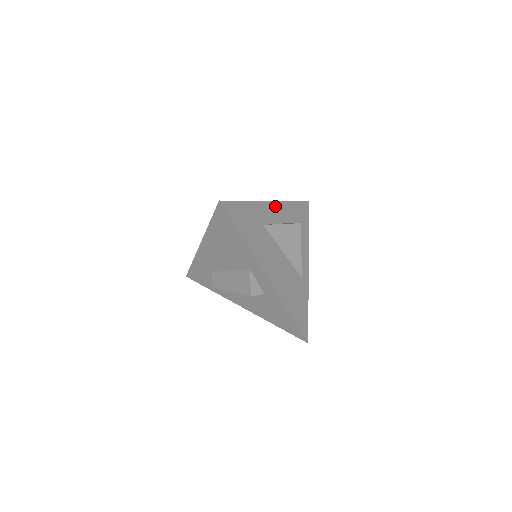
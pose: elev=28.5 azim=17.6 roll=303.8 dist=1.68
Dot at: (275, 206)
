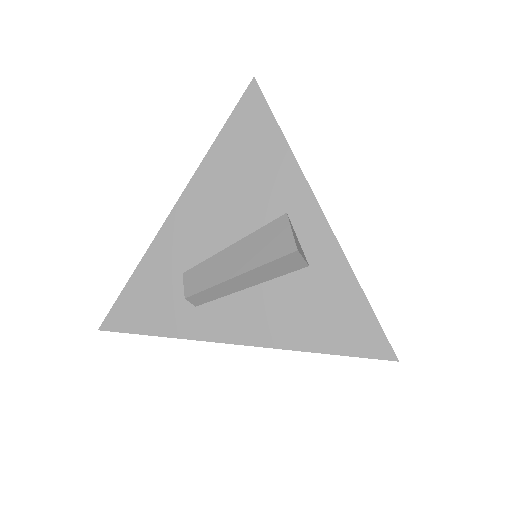
Dot at: occluded
